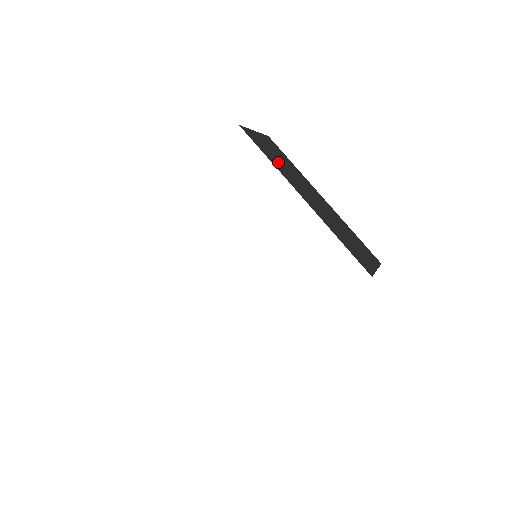
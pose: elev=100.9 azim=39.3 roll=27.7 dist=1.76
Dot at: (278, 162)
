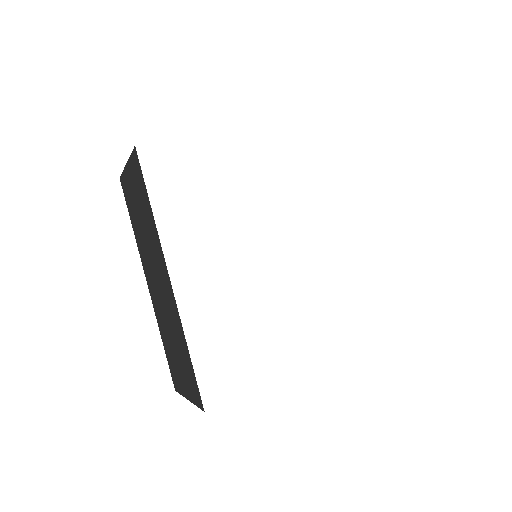
Dot at: occluded
